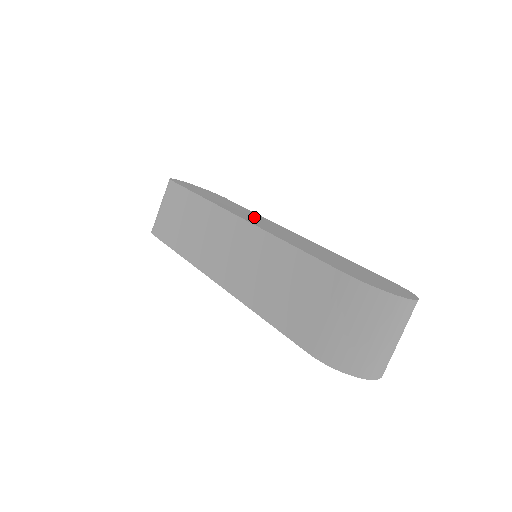
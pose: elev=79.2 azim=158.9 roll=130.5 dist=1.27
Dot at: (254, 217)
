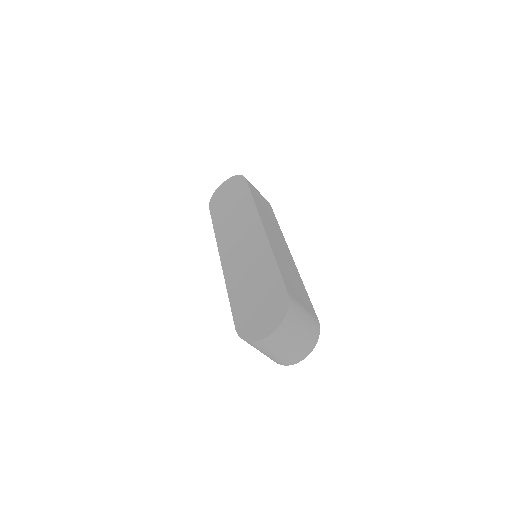
Dot at: (239, 231)
